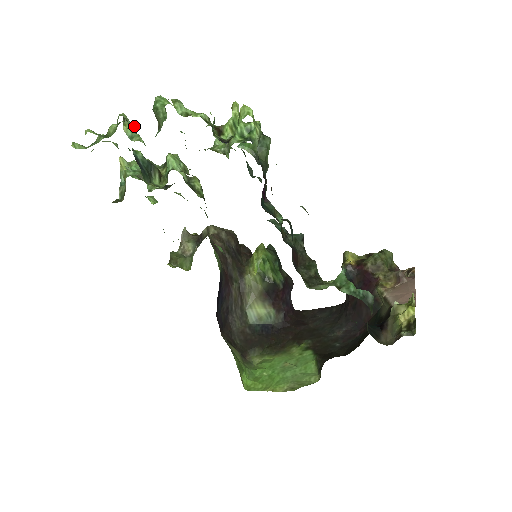
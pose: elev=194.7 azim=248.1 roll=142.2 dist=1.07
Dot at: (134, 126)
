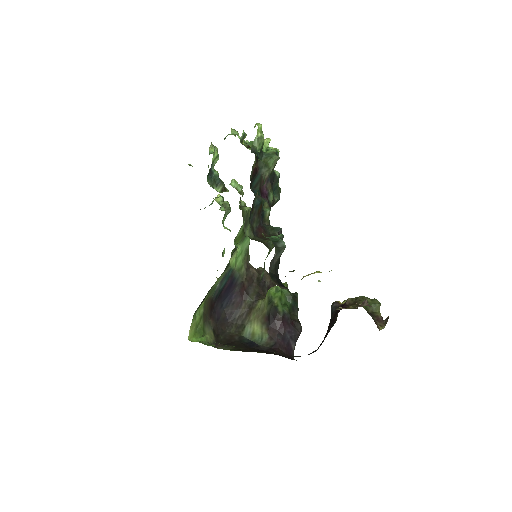
Dot at: occluded
